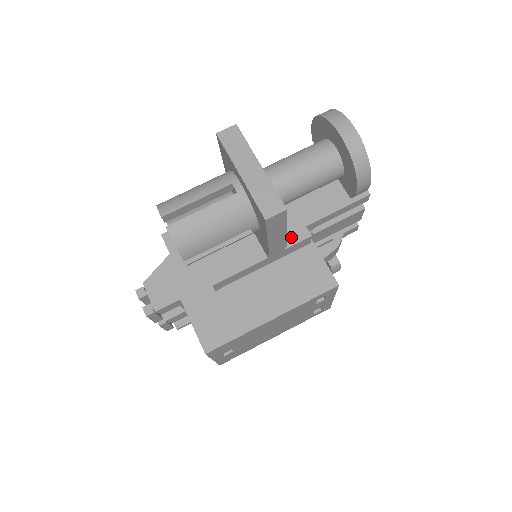
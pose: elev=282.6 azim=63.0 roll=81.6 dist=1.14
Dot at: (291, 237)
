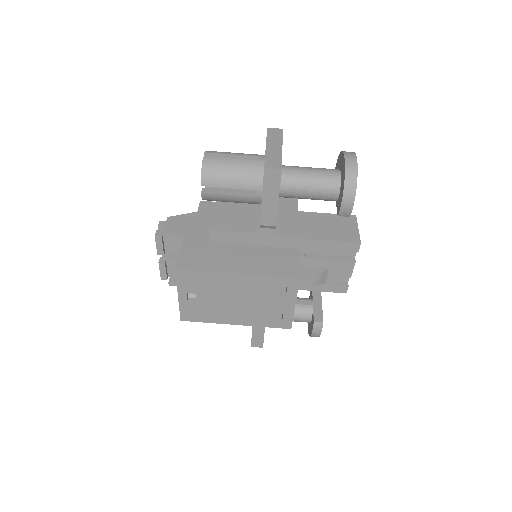
Dot at: (284, 231)
